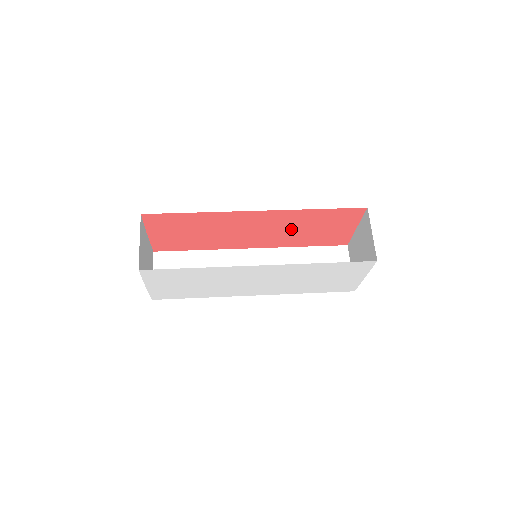
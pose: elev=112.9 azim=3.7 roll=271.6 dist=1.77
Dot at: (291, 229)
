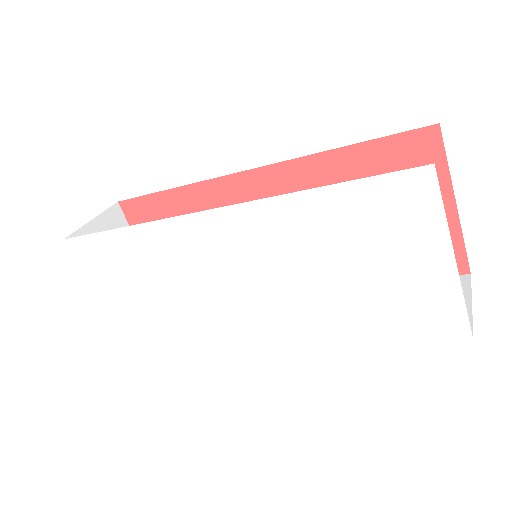
Dot at: occluded
